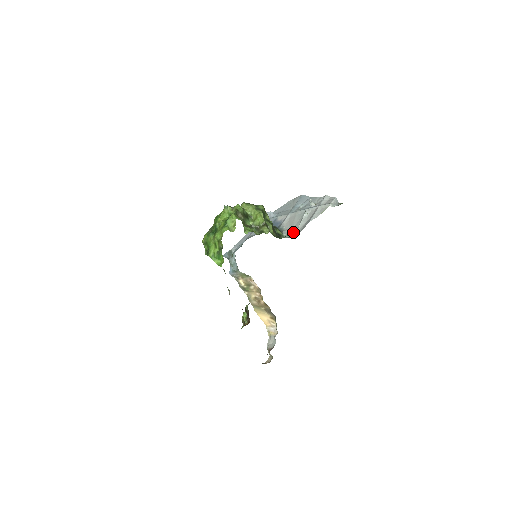
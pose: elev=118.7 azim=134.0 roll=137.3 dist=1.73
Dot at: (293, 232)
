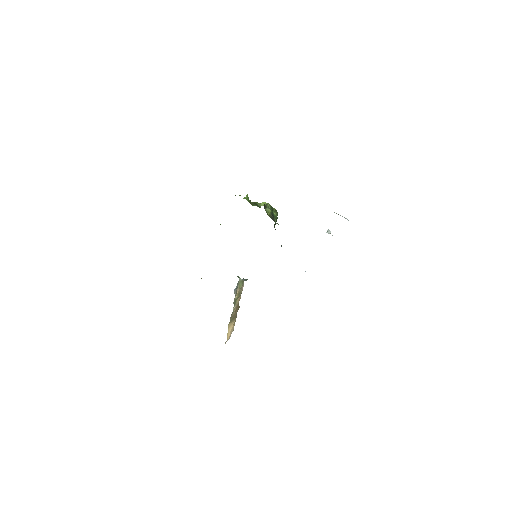
Dot at: occluded
